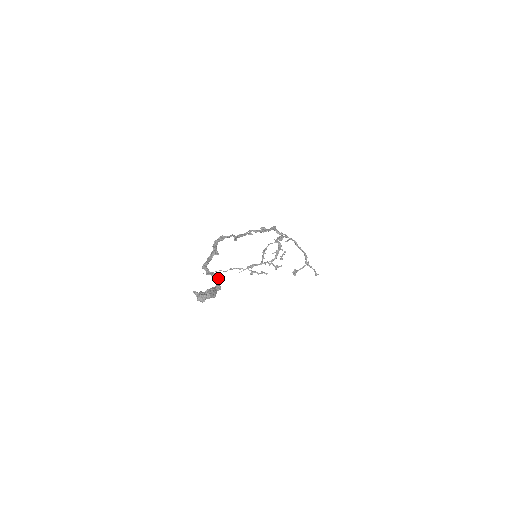
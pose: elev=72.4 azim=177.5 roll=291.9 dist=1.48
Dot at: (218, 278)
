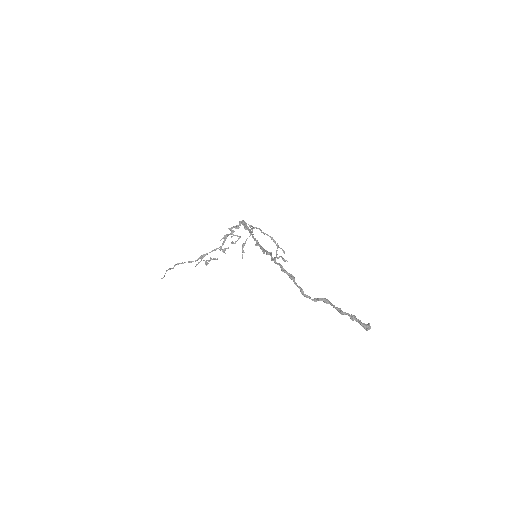
Dot at: (329, 301)
